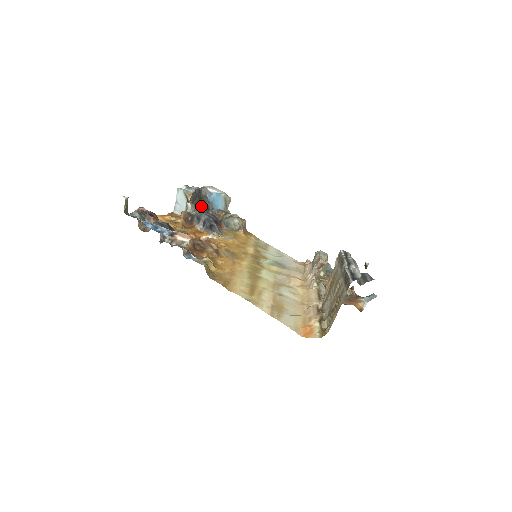
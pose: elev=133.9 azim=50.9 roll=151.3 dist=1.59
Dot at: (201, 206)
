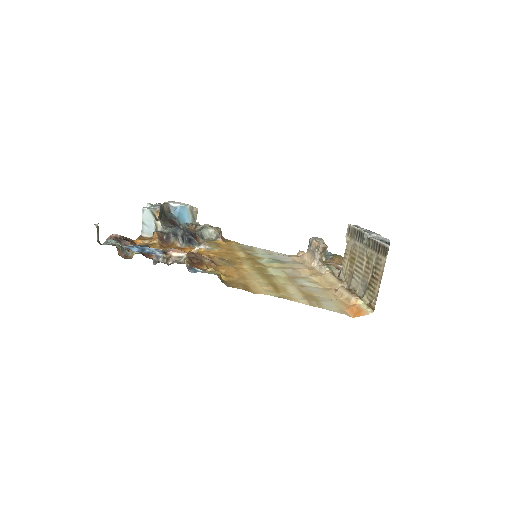
Dot at: (169, 223)
